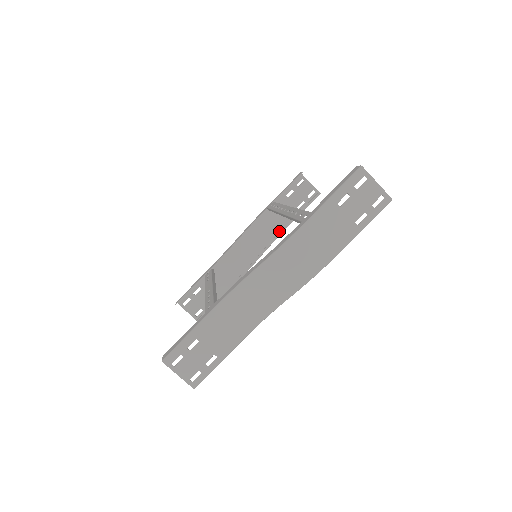
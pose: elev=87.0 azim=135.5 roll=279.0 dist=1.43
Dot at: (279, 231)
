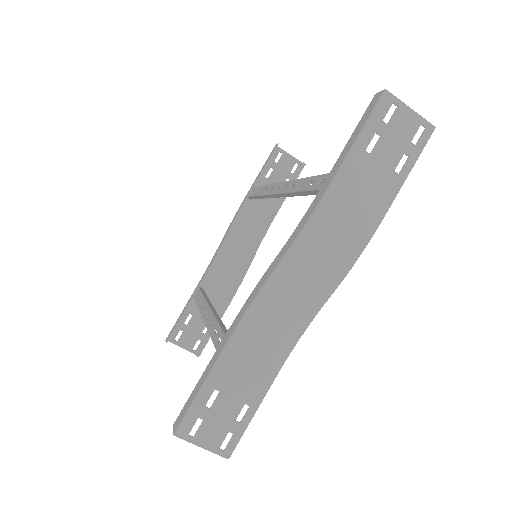
Dot at: (268, 221)
